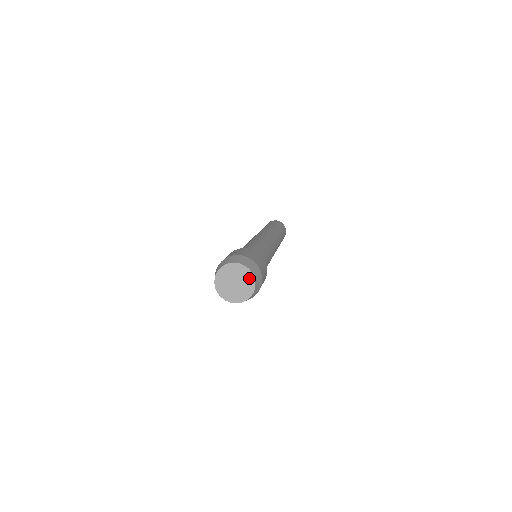
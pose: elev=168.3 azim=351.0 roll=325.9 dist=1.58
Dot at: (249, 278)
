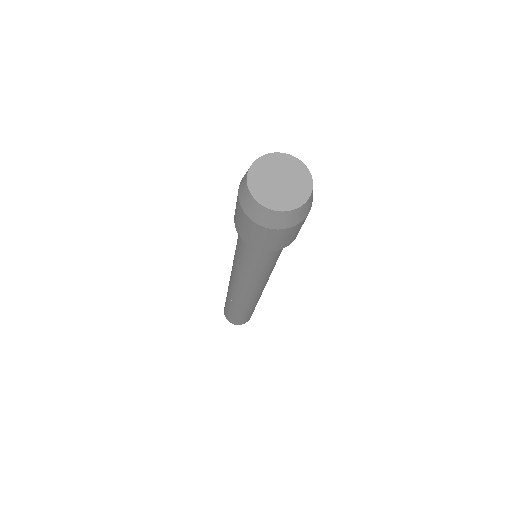
Dot at: (305, 183)
